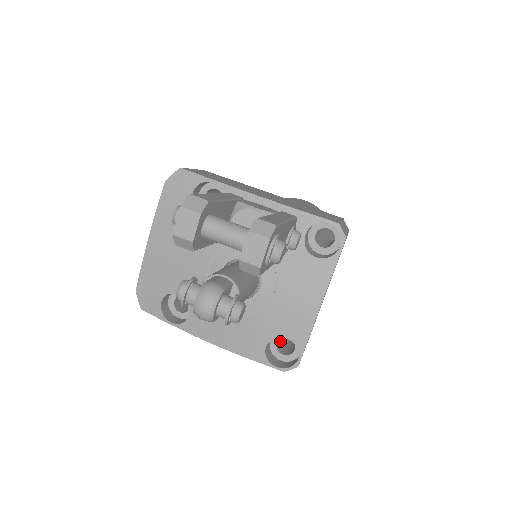
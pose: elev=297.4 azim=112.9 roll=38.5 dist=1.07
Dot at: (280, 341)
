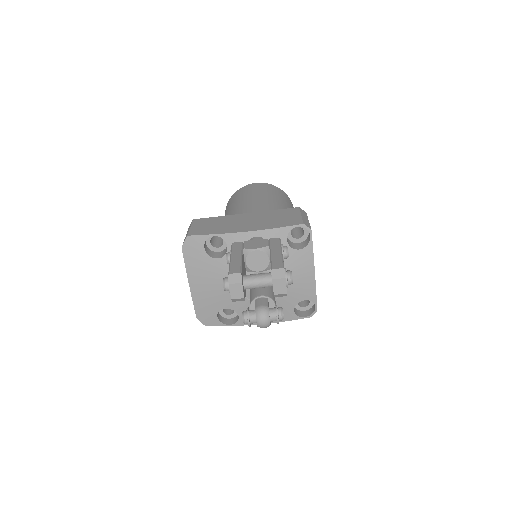
Dot at: occluded
